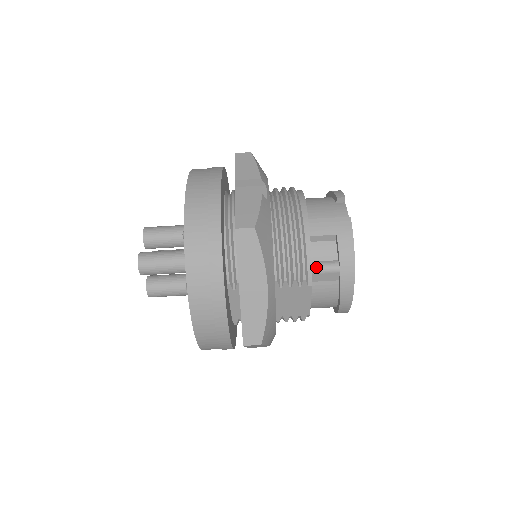
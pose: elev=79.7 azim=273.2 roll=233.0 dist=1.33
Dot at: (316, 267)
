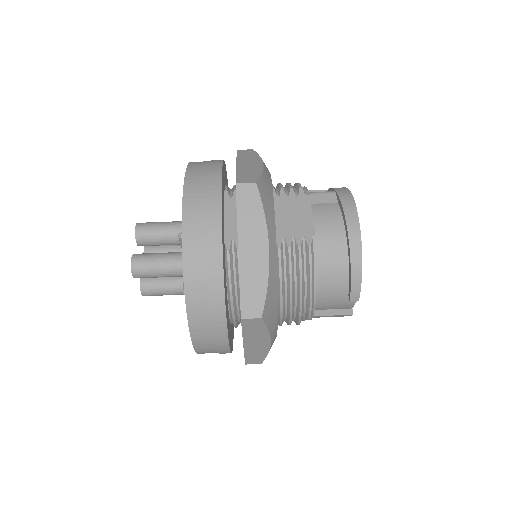
Dot at: (312, 192)
